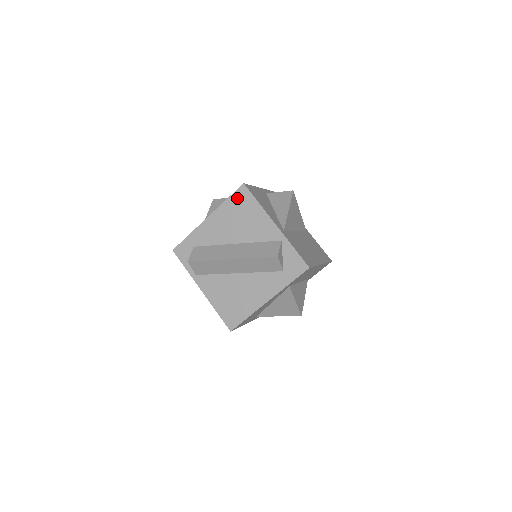
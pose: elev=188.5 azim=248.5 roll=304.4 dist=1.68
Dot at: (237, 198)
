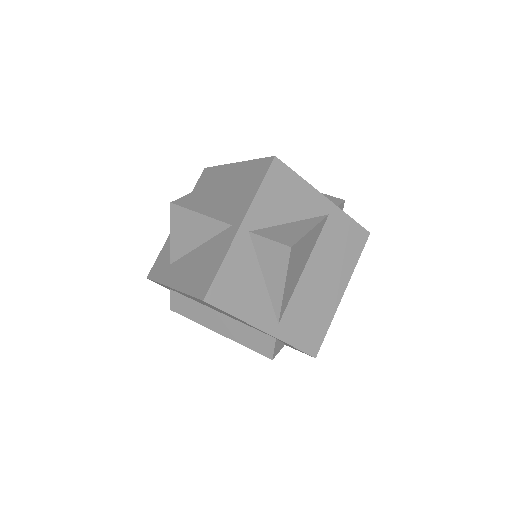
Dot at: occluded
